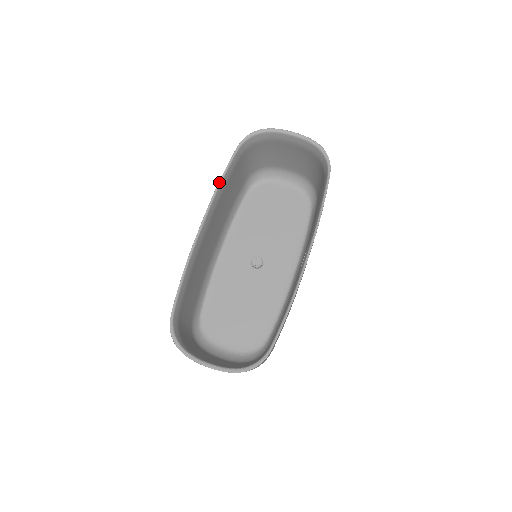
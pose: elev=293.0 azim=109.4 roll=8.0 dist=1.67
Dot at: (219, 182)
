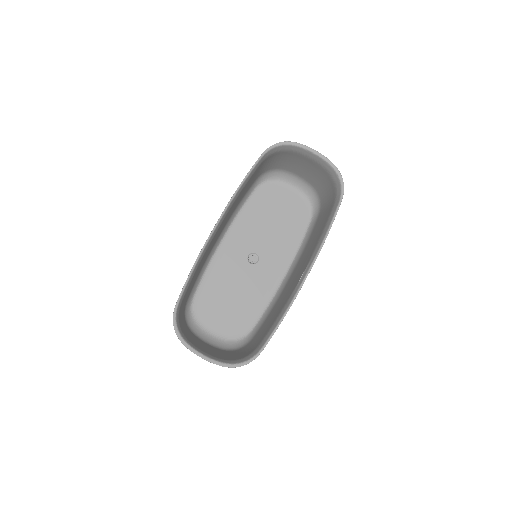
Dot at: (239, 186)
